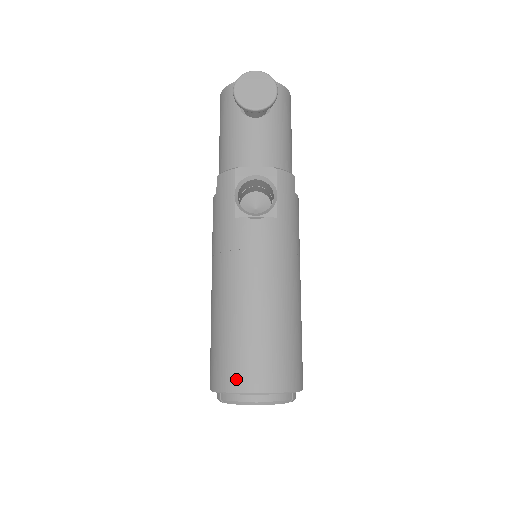
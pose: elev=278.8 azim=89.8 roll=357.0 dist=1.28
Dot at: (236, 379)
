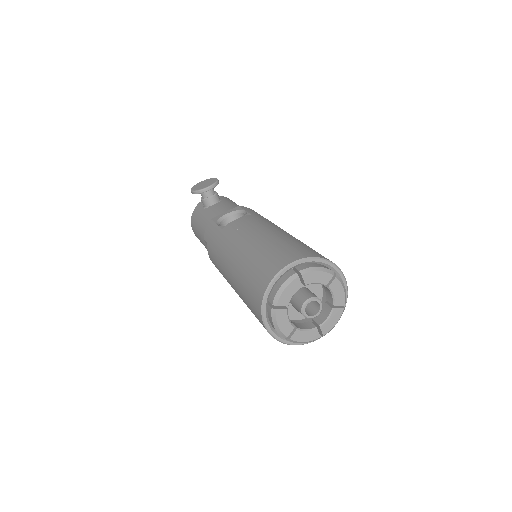
Dot at: (270, 270)
